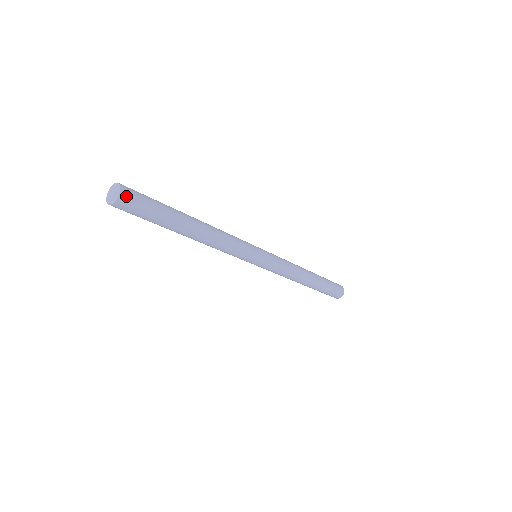
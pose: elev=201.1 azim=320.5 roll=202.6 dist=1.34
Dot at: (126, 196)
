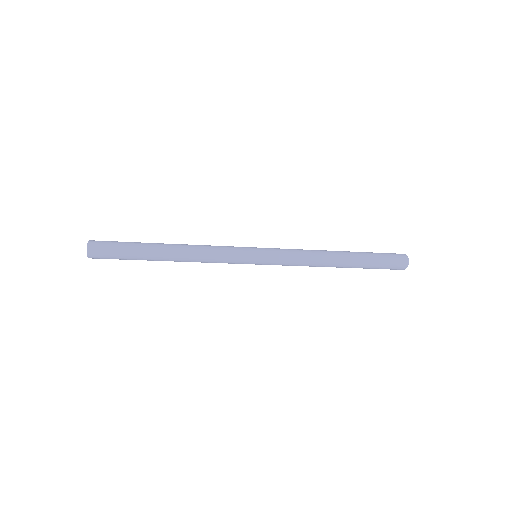
Dot at: (93, 254)
